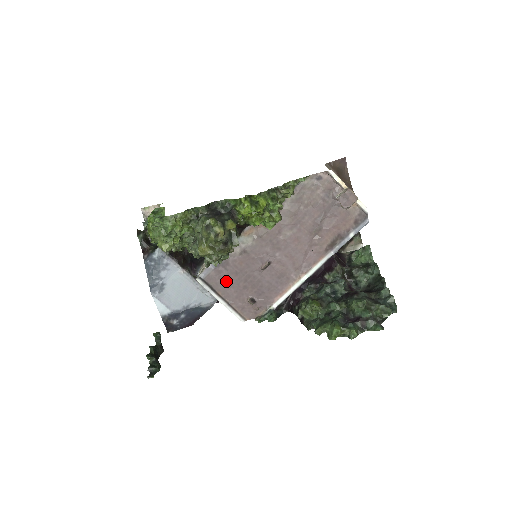
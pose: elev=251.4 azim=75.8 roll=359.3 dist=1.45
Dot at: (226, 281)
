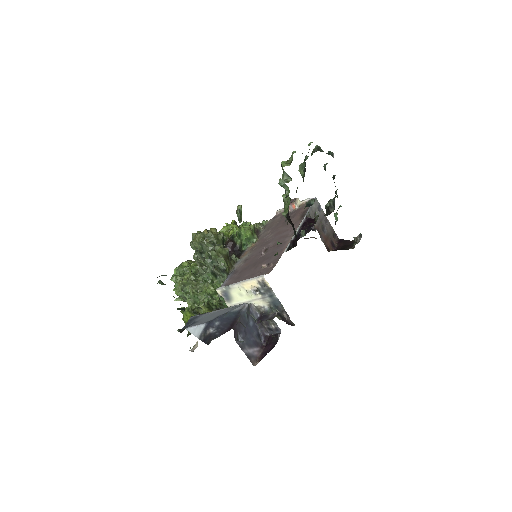
Dot at: (240, 276)
